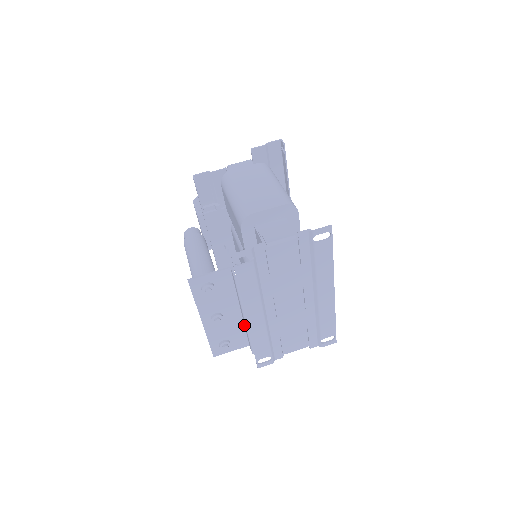
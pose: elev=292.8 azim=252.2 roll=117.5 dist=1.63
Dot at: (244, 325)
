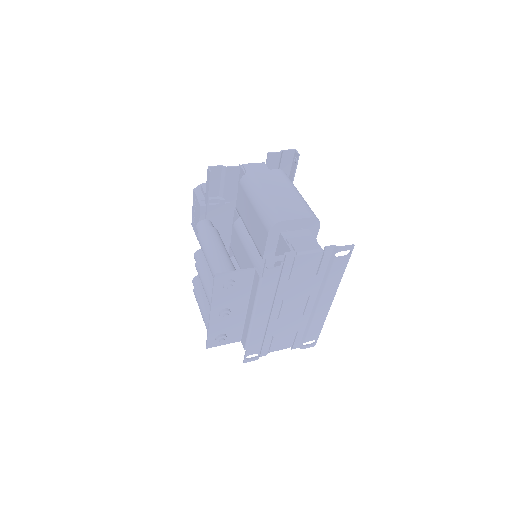
Dot at: (244, 322)
